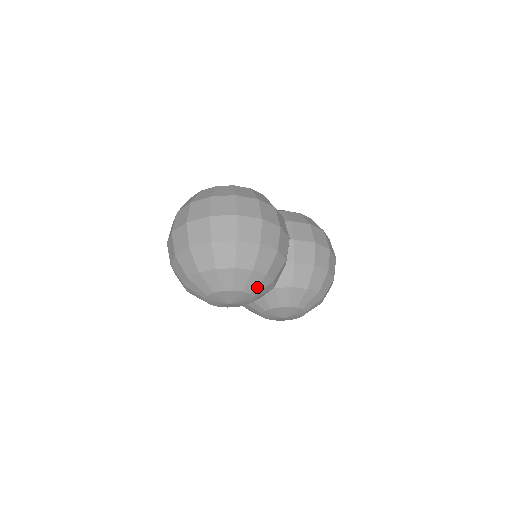
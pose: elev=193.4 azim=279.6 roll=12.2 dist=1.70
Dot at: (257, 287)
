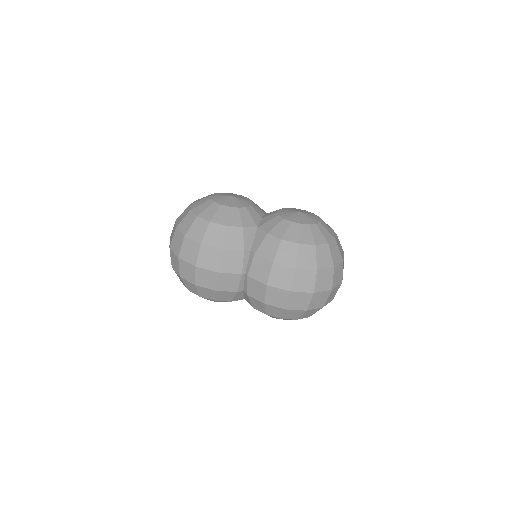
Dot at: (217, 301)
